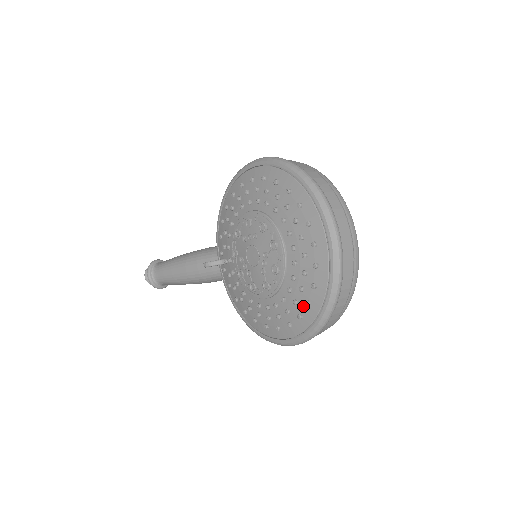
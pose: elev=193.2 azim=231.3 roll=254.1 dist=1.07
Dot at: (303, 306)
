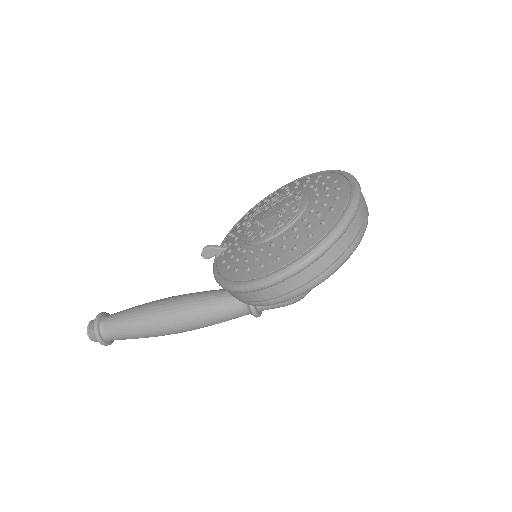
Dot at: (316, 227)
